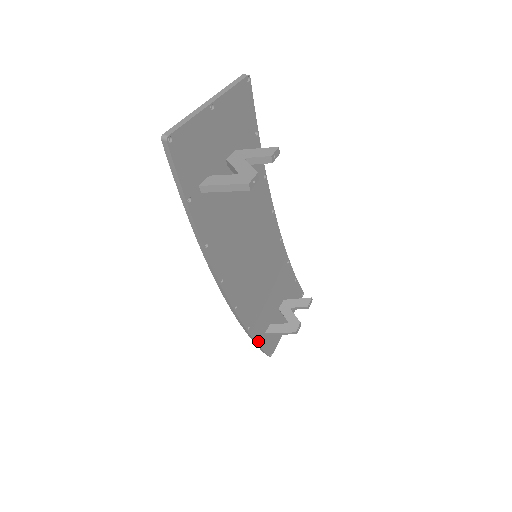
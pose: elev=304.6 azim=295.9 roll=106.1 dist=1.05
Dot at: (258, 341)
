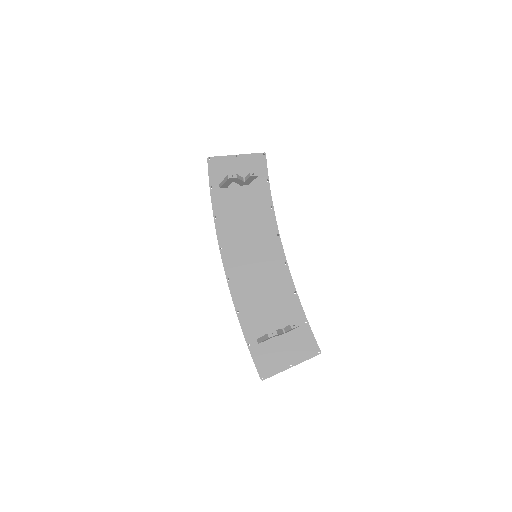
Dot at: (247, 339)
